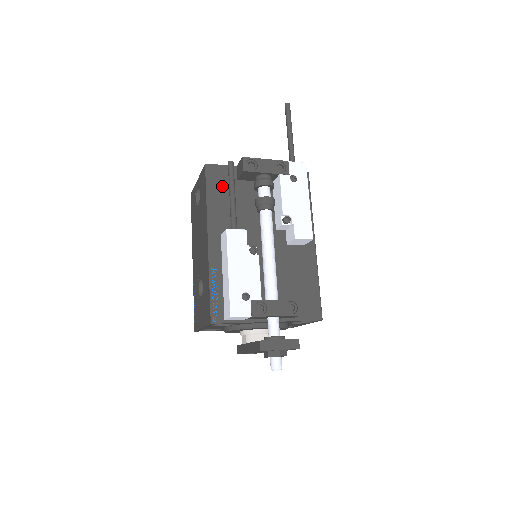
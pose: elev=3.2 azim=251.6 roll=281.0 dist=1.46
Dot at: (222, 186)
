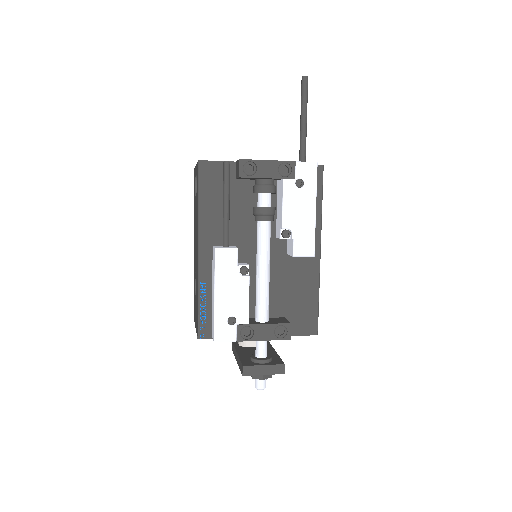
Dot at: (217, 187)
